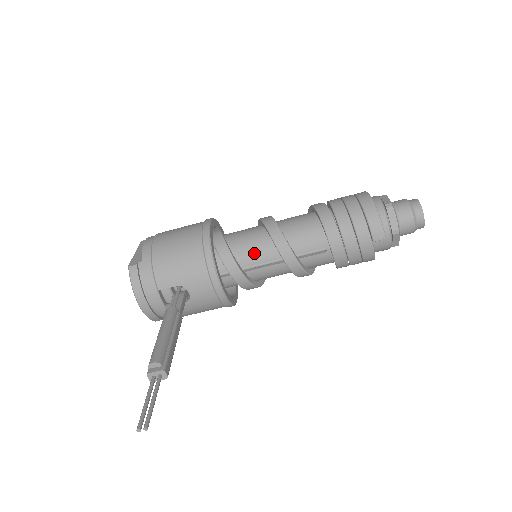
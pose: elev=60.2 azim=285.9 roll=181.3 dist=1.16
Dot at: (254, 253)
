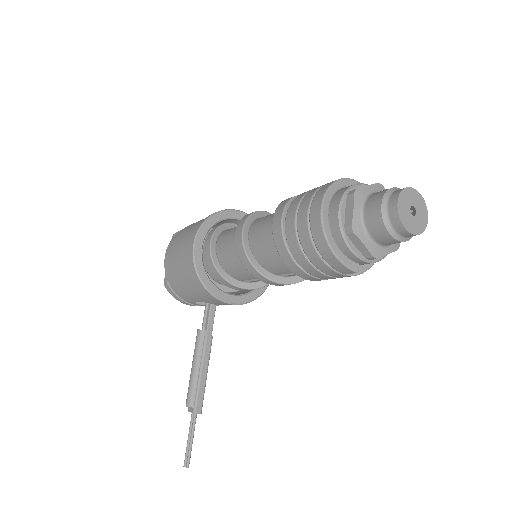
Dot at: (242, 273)
